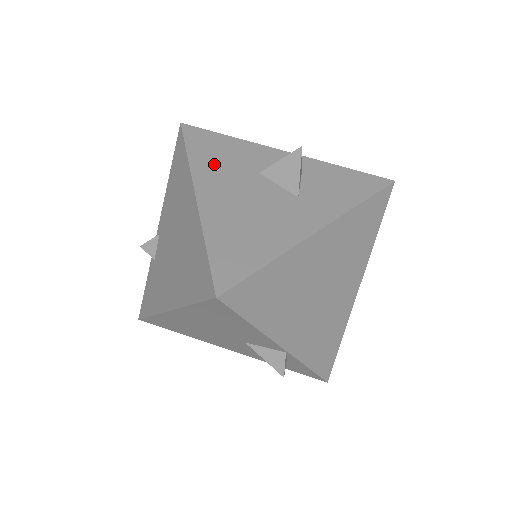
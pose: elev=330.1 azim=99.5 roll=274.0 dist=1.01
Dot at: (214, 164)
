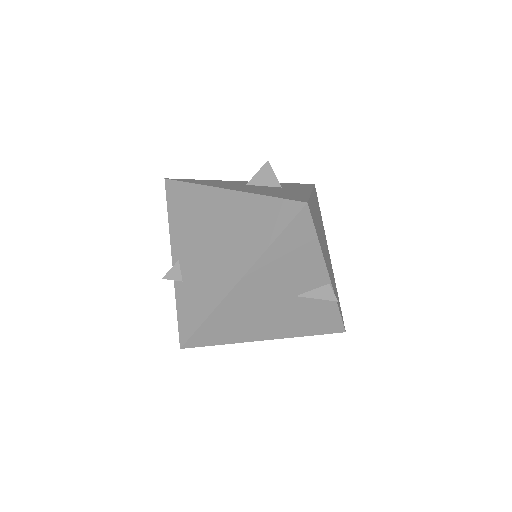
Dot at: (216, 184)
